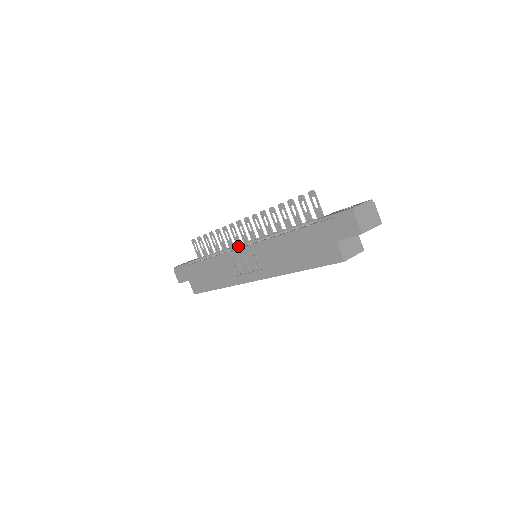
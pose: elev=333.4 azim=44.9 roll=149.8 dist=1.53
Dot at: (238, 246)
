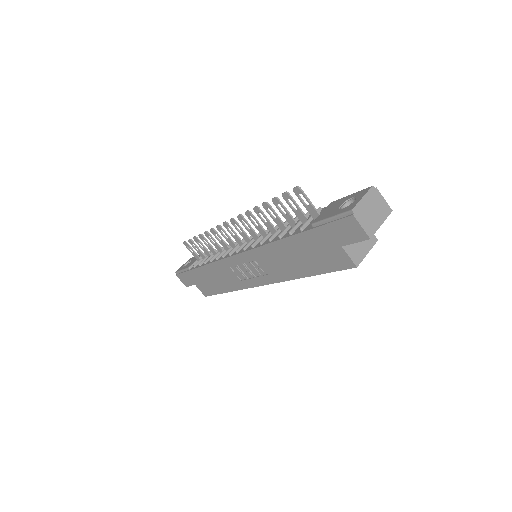
Dot at: (233, 250)
